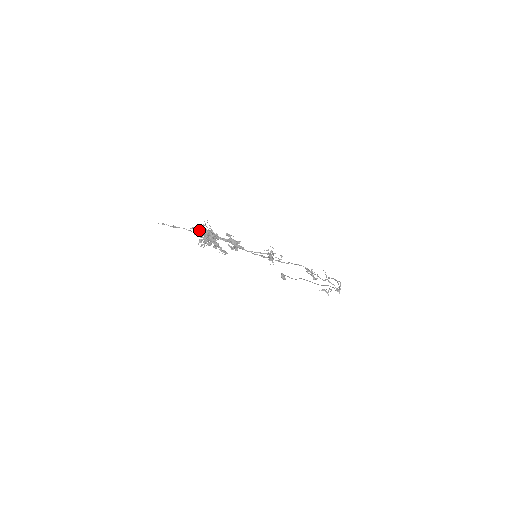
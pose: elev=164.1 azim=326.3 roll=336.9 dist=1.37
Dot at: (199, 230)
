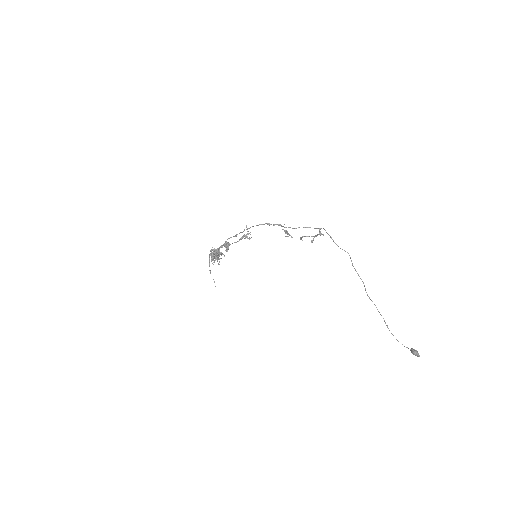
Dot at: (211, 254)
